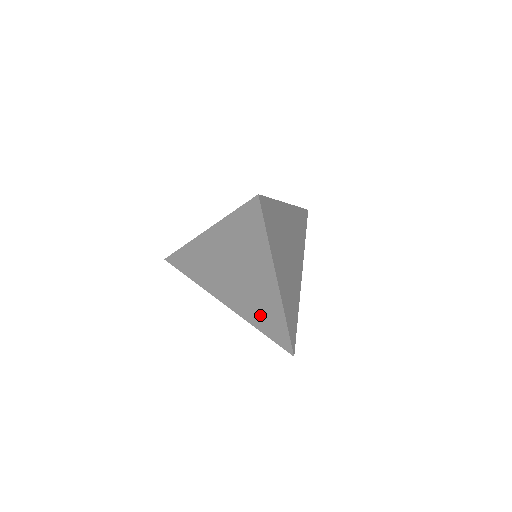
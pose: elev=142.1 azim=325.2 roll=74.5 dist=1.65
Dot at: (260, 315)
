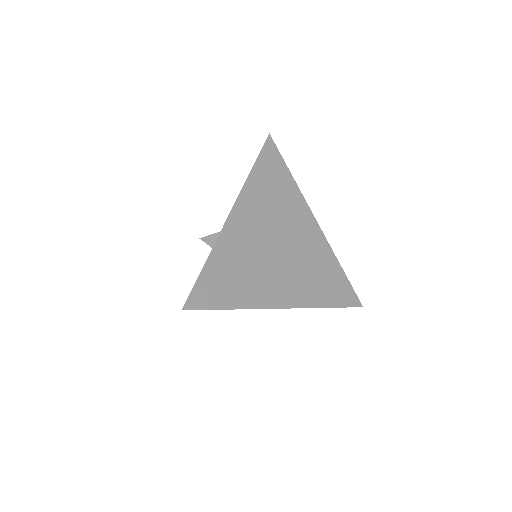
Dot at: occluded
